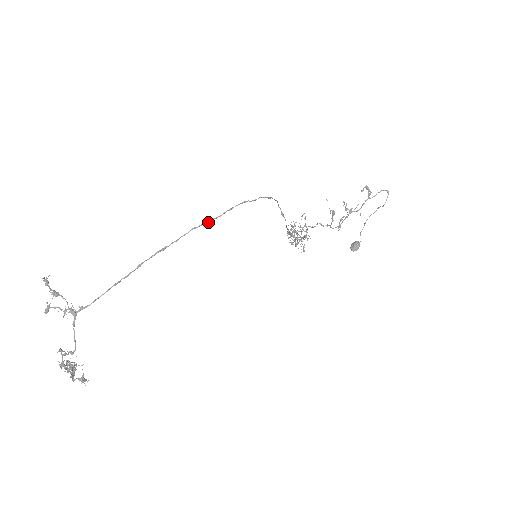
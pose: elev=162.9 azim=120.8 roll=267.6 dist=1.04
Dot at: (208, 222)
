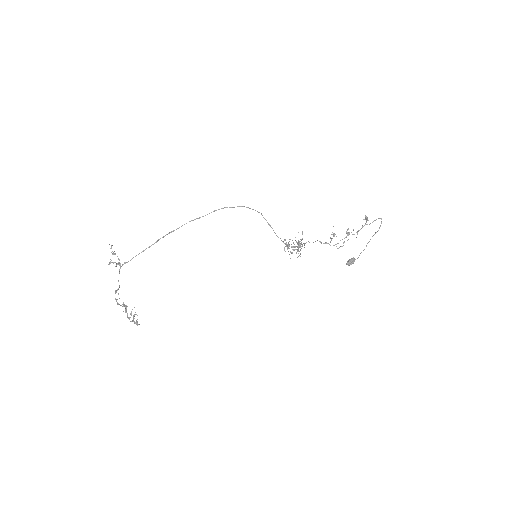
Dot at: (199, 218)
